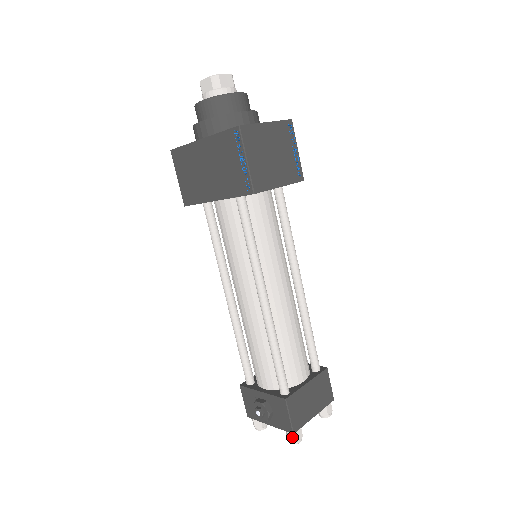
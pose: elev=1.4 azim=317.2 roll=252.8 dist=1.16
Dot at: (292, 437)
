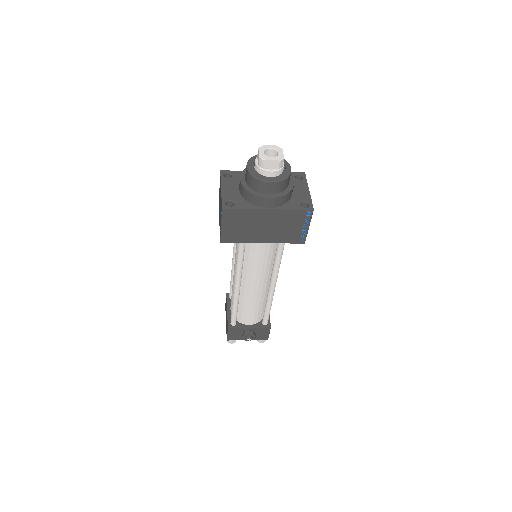
Dot at: (264, 340)
